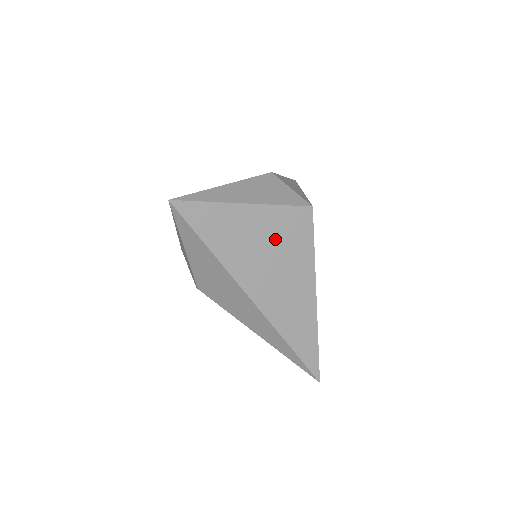
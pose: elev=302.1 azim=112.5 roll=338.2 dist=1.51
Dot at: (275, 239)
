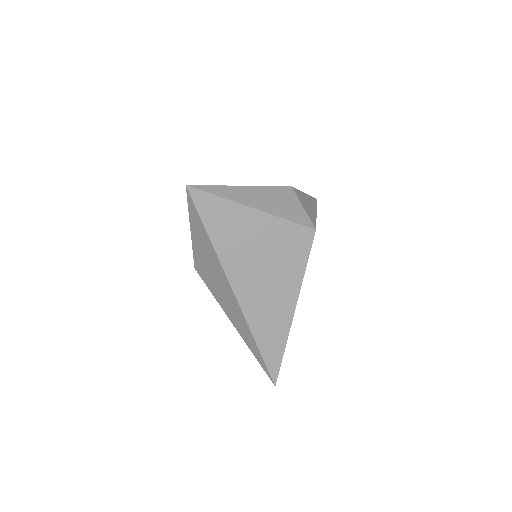
Dot at: (272, 248)
